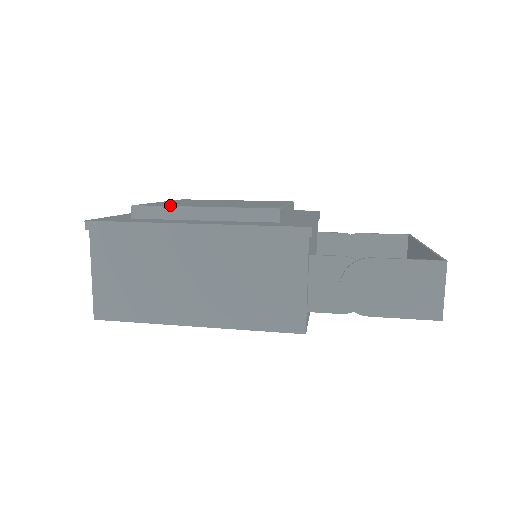
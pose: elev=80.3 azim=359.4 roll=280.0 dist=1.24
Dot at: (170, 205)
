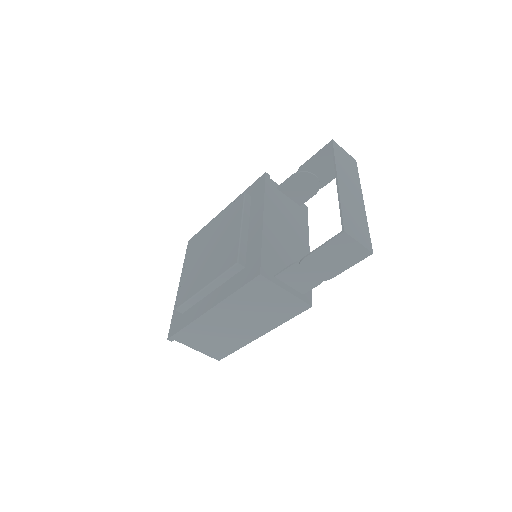
Dot at: (190, 294)
